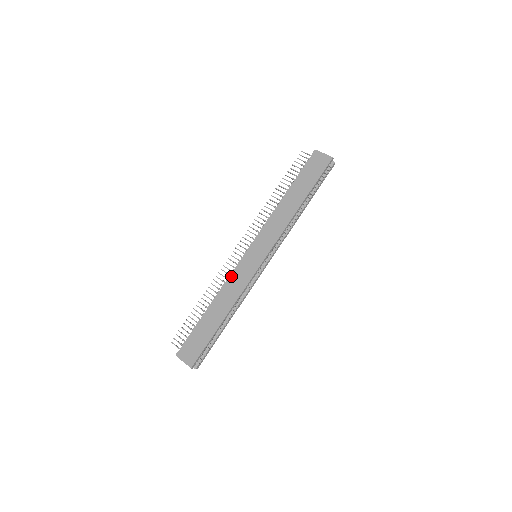
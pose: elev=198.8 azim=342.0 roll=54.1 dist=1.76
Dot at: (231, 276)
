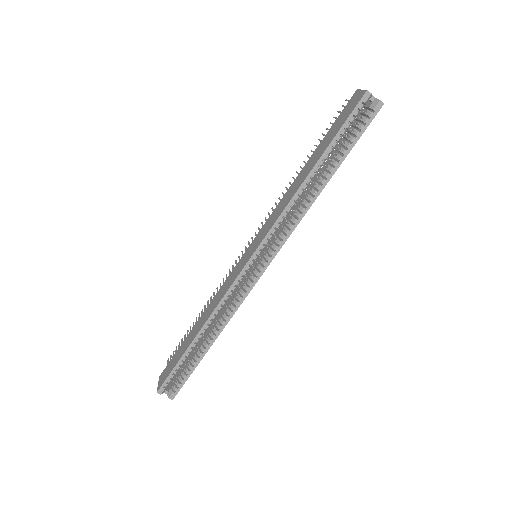
Dot at: (225, 282)
